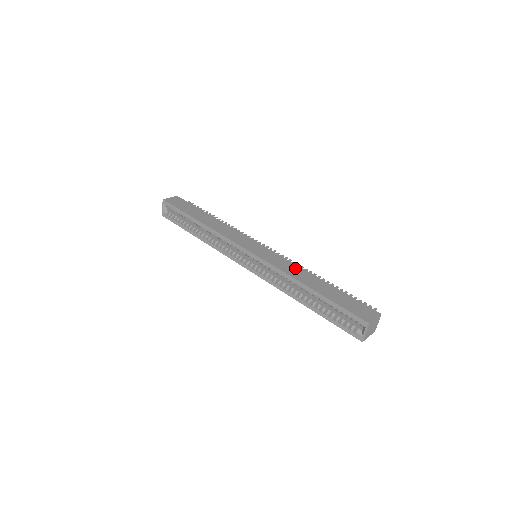
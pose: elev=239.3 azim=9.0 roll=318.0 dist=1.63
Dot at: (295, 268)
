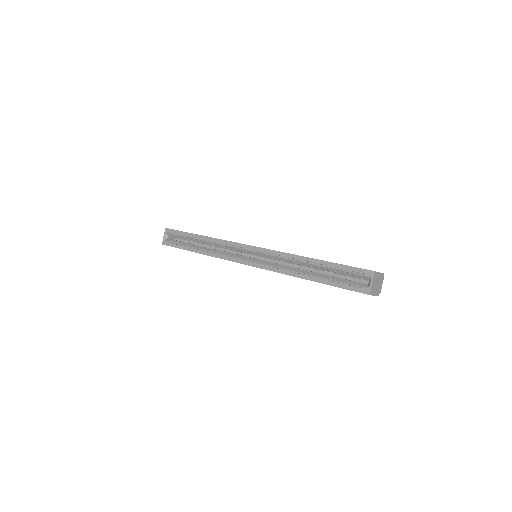
Dot at: occluded
